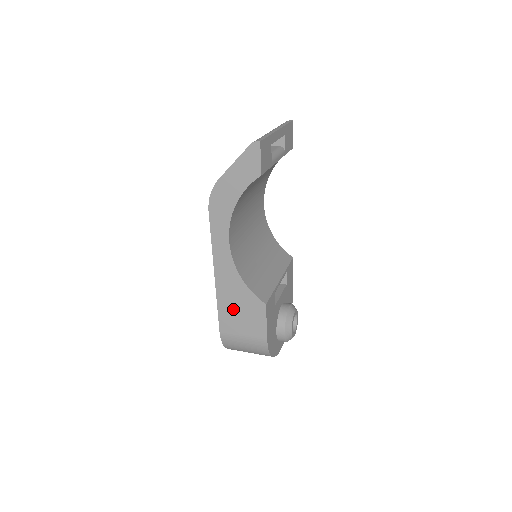
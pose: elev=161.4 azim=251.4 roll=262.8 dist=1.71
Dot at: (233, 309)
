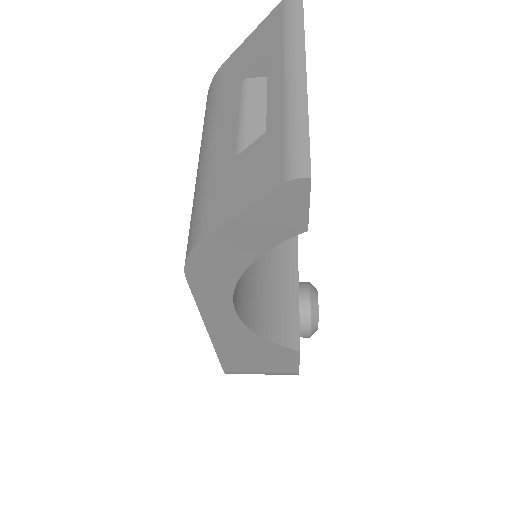
Dot at: (244, 357)
